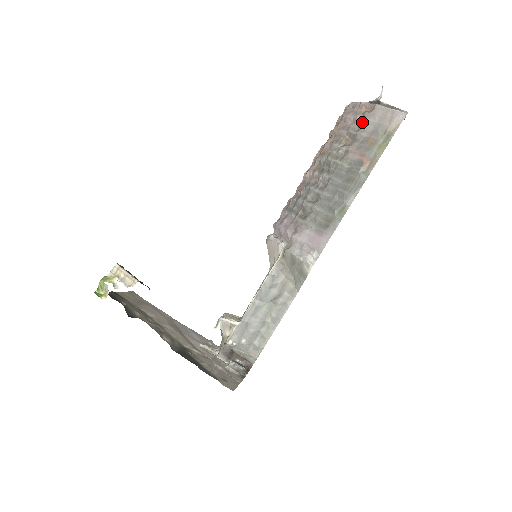
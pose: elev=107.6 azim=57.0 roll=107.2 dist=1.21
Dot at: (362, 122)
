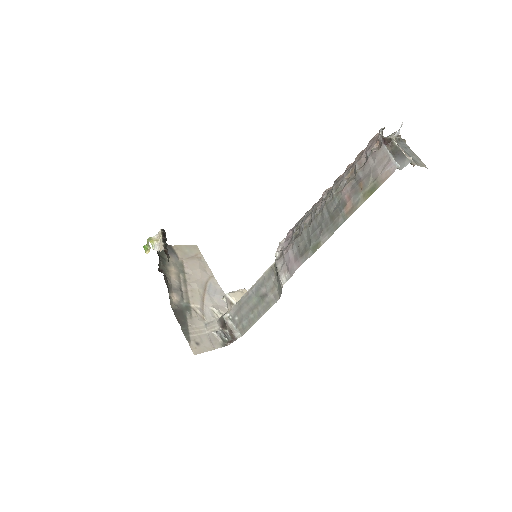
Dot at: (367, 159)
